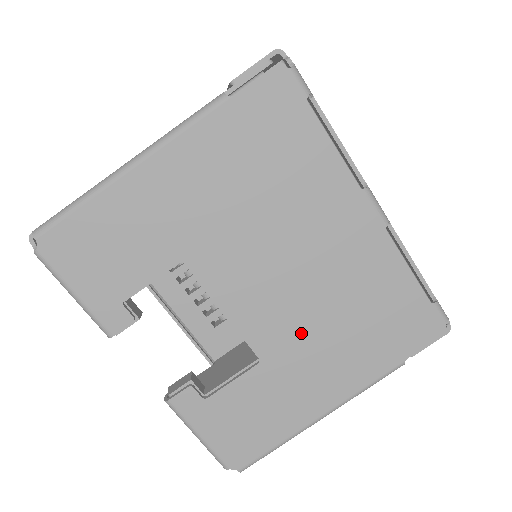
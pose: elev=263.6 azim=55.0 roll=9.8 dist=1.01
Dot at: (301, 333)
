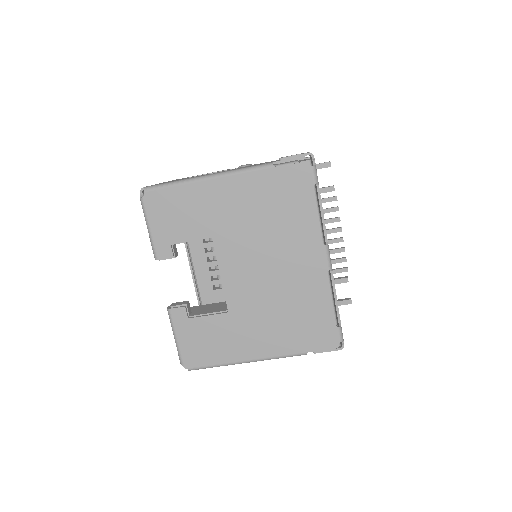
Dot at: (257, 307)
